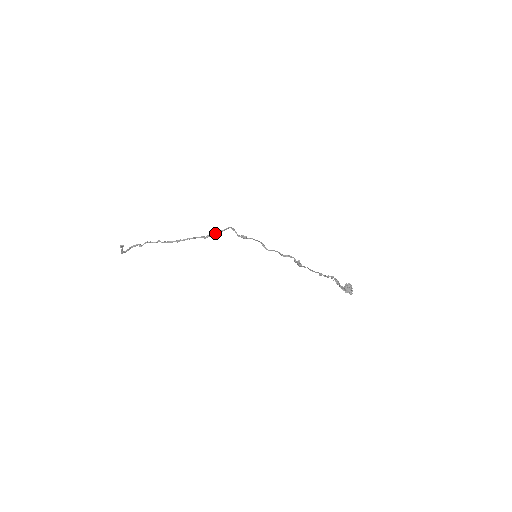
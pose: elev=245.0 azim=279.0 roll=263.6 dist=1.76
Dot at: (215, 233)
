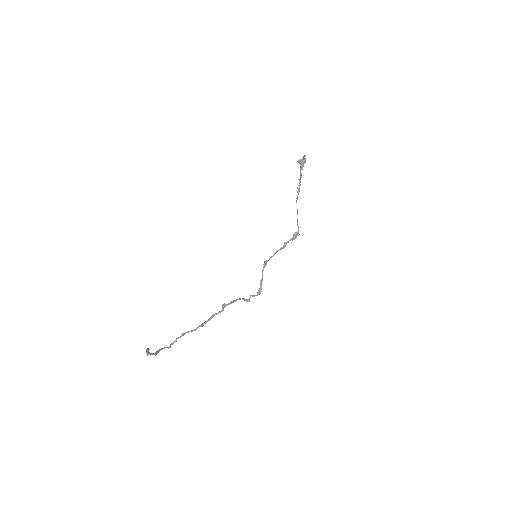
Dot at: (230, 303)
